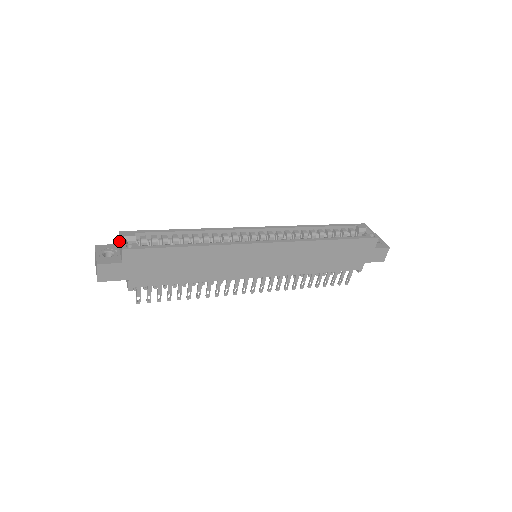
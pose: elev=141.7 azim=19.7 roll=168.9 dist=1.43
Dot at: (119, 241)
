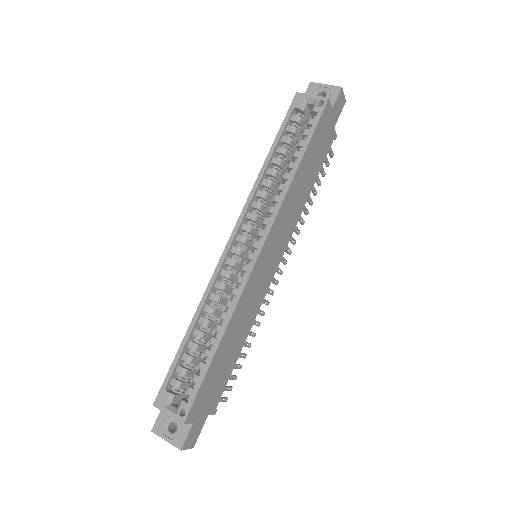
Dot at: (164, 411)
